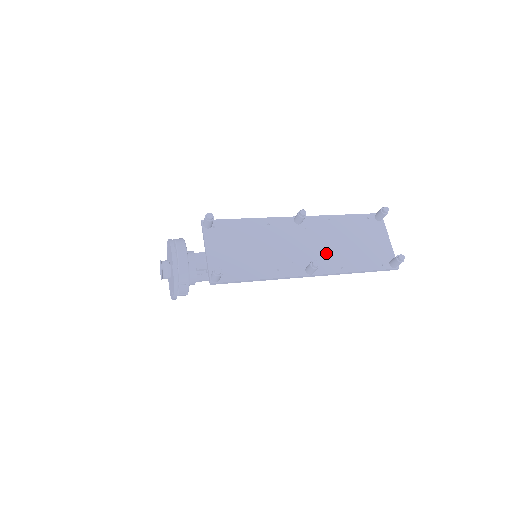
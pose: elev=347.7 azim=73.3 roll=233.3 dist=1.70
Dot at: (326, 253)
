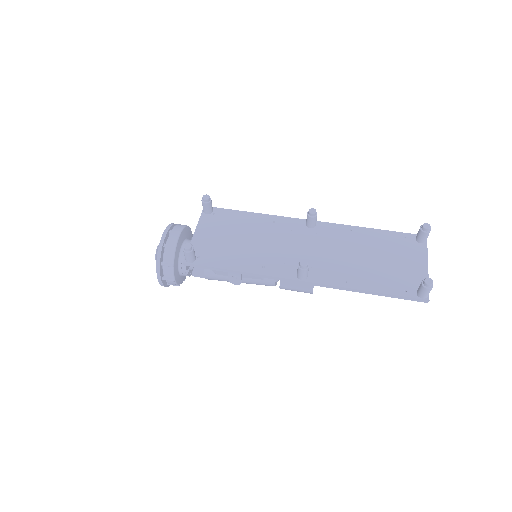
Dot at: (332, 262)
